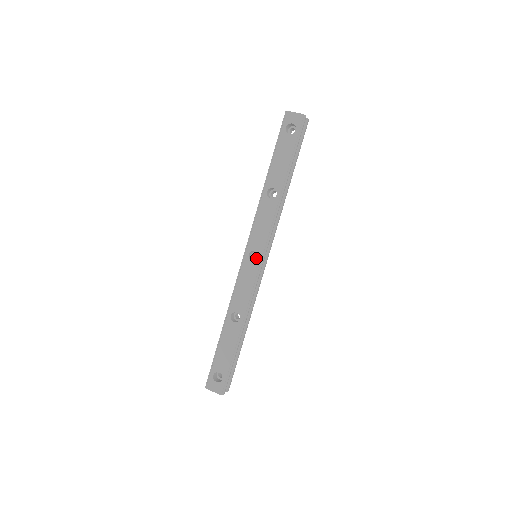
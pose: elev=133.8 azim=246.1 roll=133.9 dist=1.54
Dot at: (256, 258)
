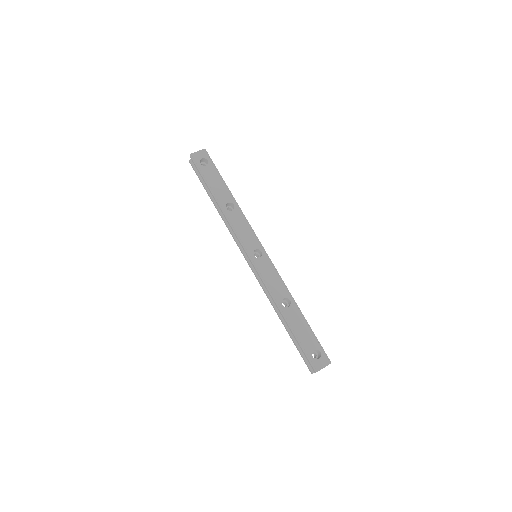
Dot at: occluded
